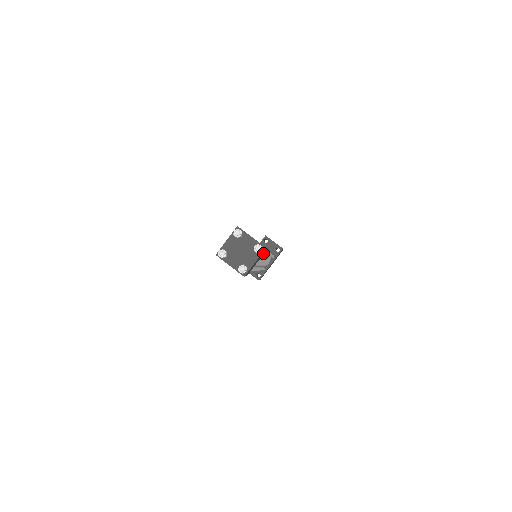
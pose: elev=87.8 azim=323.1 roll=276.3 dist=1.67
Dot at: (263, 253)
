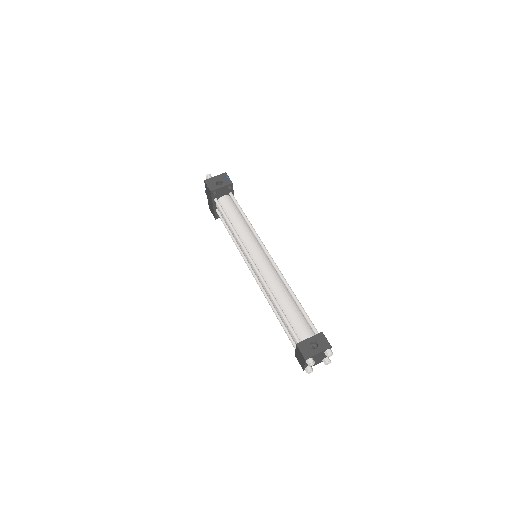
Dot at: occluded
